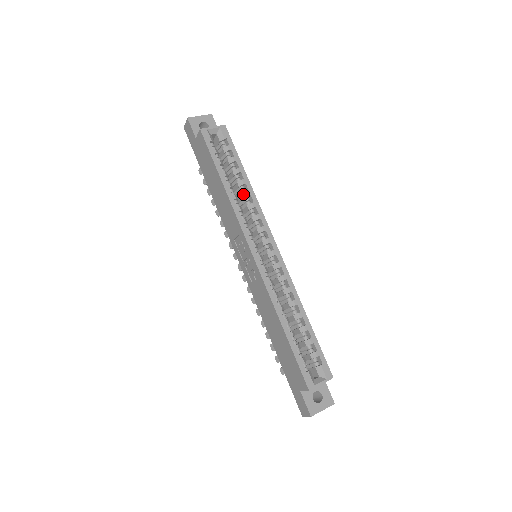
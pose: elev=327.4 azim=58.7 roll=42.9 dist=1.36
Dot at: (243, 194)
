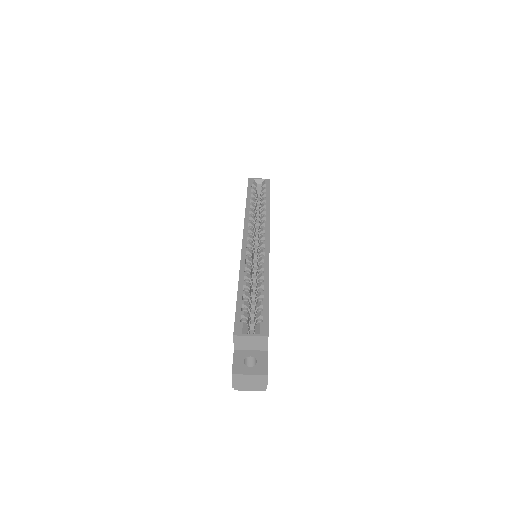
Dot at: (261, 212)
